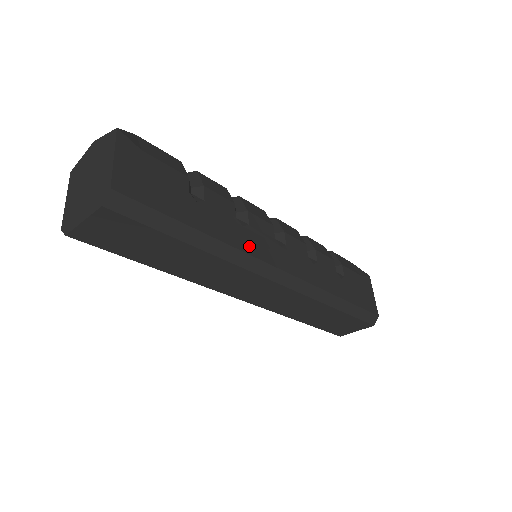
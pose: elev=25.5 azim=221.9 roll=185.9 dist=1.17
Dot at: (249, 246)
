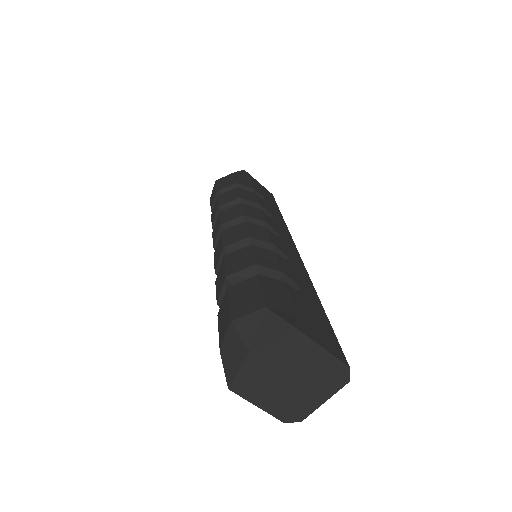
Dot at: (301, 268)
